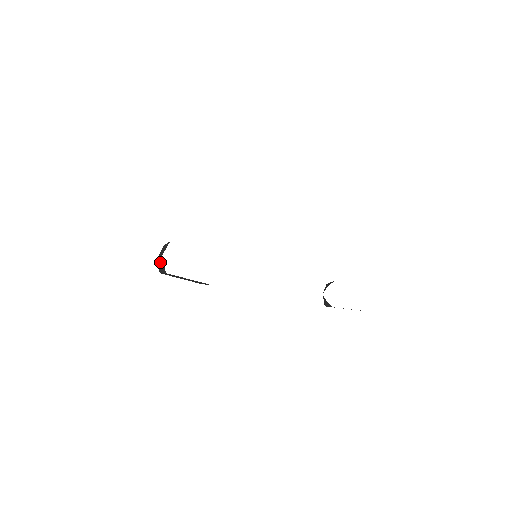
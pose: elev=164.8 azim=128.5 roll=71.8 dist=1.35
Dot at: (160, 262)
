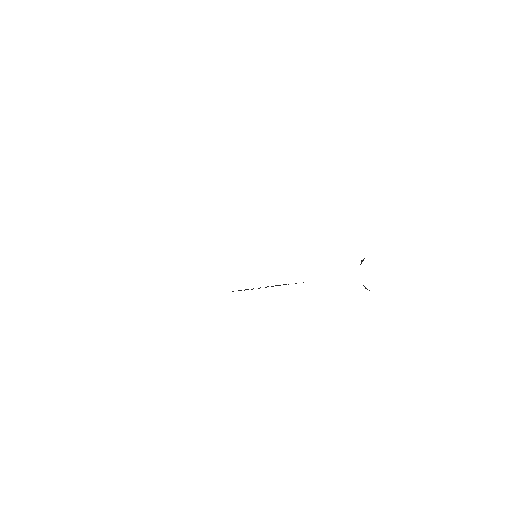
Dot at: occluded
